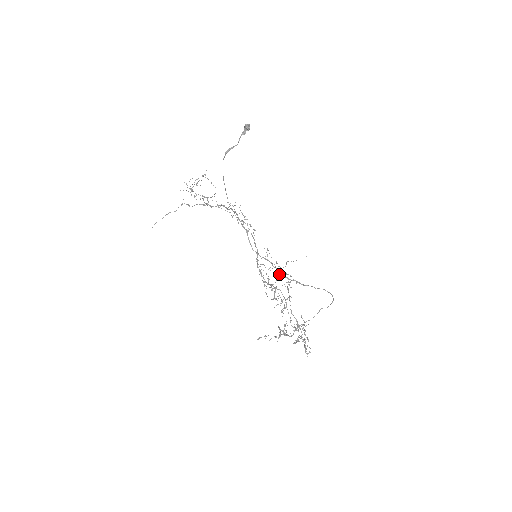
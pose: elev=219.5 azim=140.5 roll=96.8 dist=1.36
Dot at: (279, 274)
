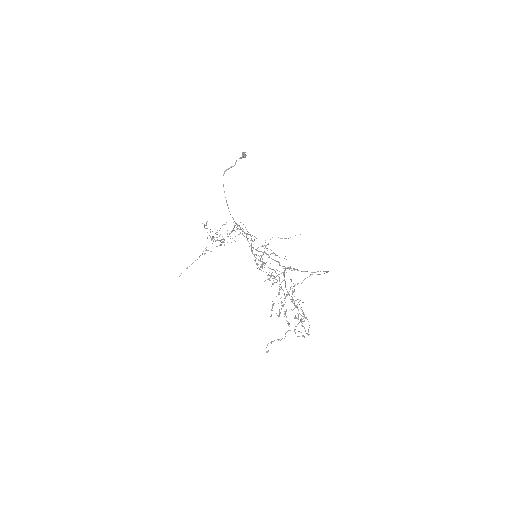
Dot at: (271, 253)
